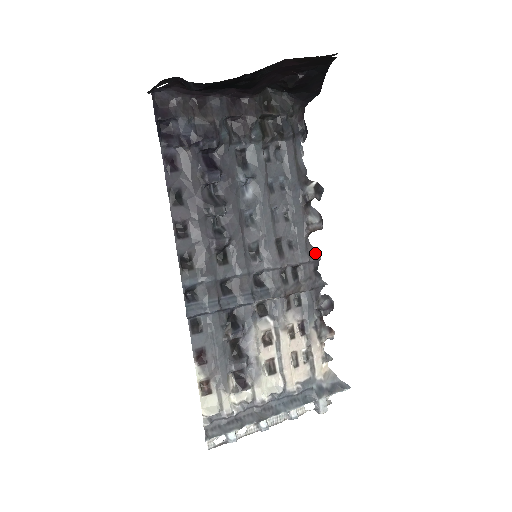
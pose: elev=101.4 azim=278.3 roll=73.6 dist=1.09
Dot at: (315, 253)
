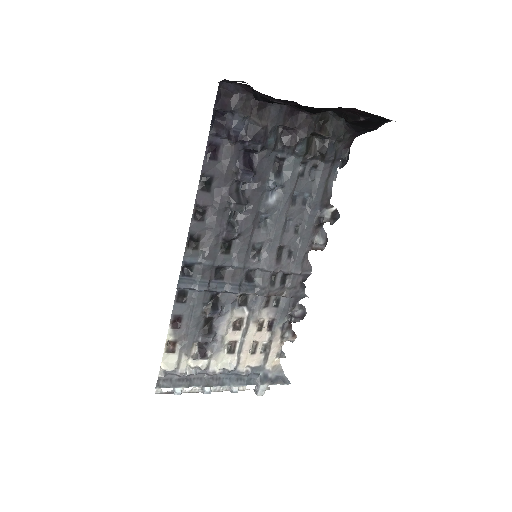
Dot at: (308, 268)
